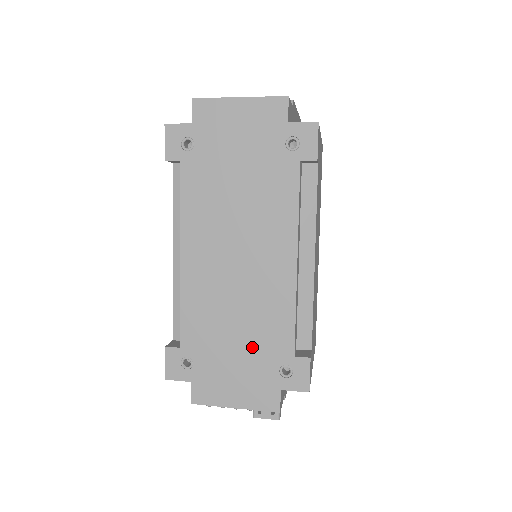
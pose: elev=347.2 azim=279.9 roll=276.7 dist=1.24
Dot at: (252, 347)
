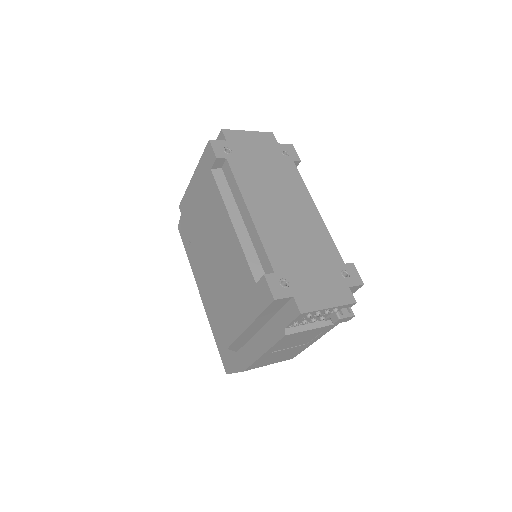
Dot at: (319, 263)
